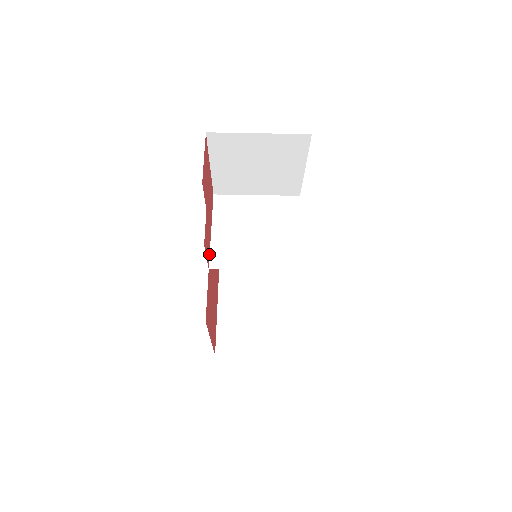
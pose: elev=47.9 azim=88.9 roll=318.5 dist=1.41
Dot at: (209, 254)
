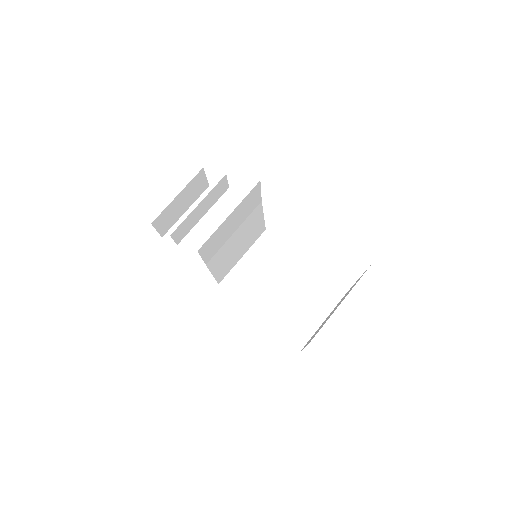
Dot at: occluded
